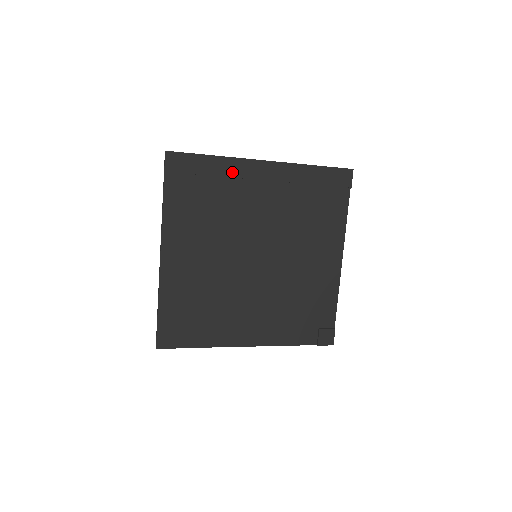
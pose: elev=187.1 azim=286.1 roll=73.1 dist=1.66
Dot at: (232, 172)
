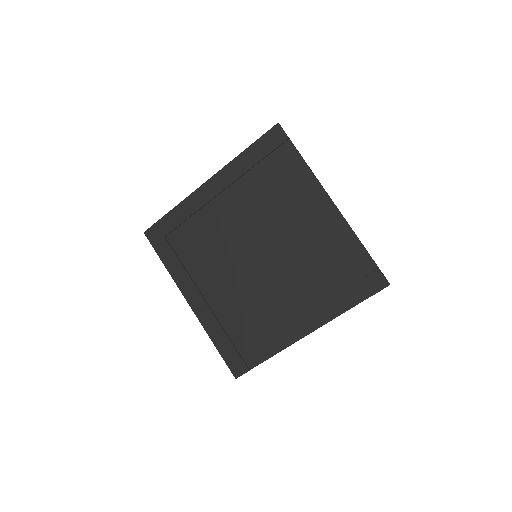
Dot at: (191, 210)
